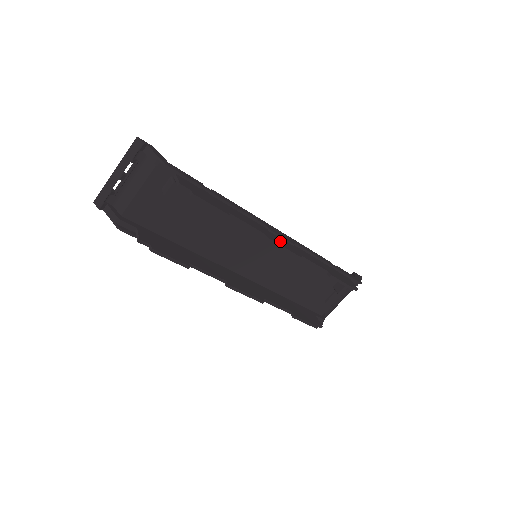
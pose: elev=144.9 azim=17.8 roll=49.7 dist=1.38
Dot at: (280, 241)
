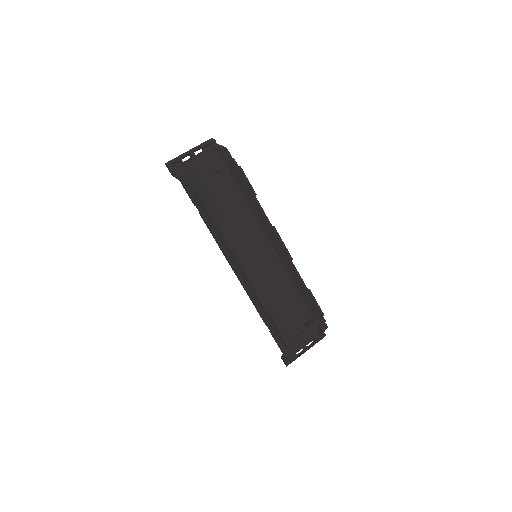
Dot at: occluded
